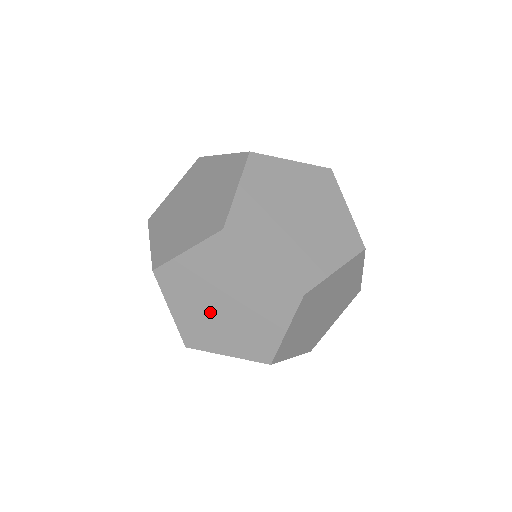
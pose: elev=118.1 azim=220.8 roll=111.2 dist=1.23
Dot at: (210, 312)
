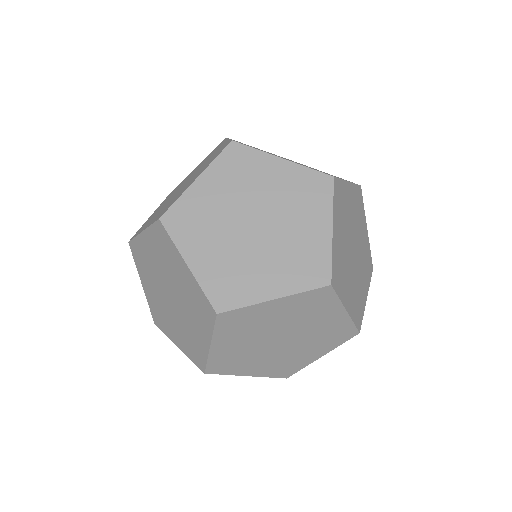
Dot at: (258, 346)
